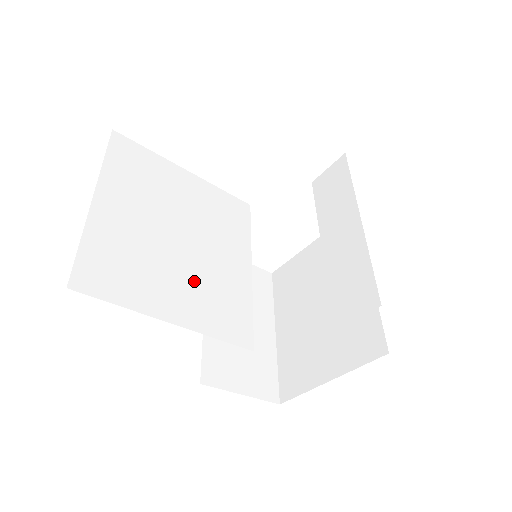
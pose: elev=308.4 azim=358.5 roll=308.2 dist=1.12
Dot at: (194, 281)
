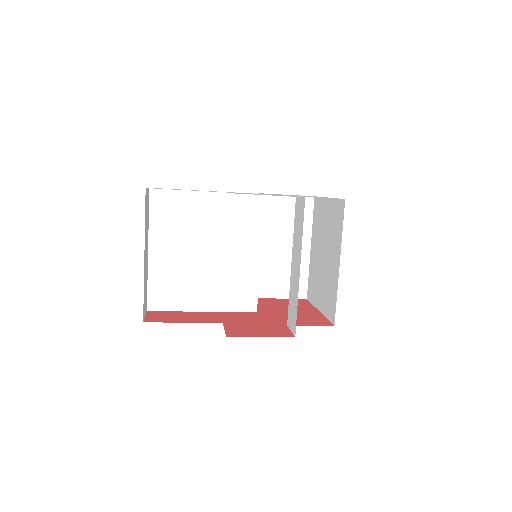
Dot at: (216, 281)
